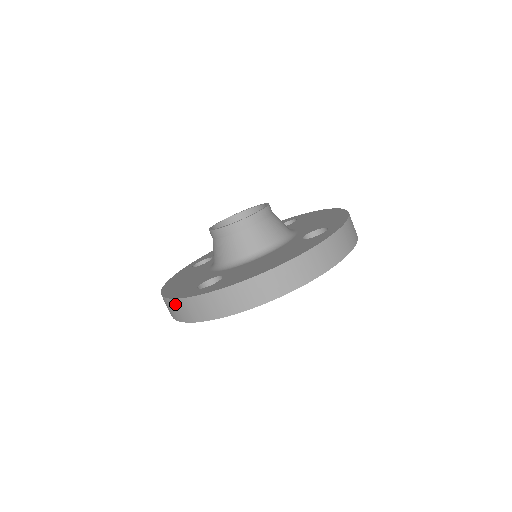
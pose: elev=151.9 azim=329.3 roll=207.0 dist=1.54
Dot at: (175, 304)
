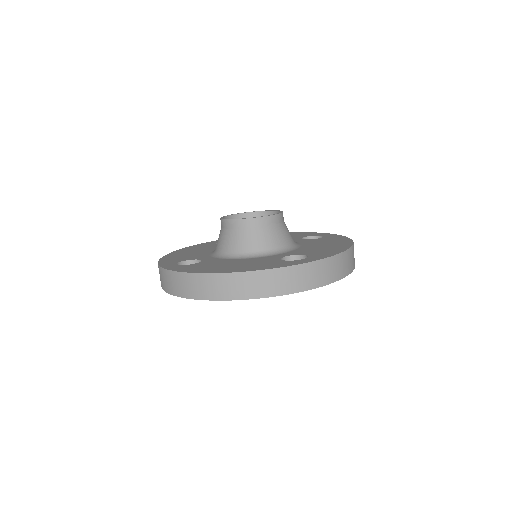
Dot at: occluded
